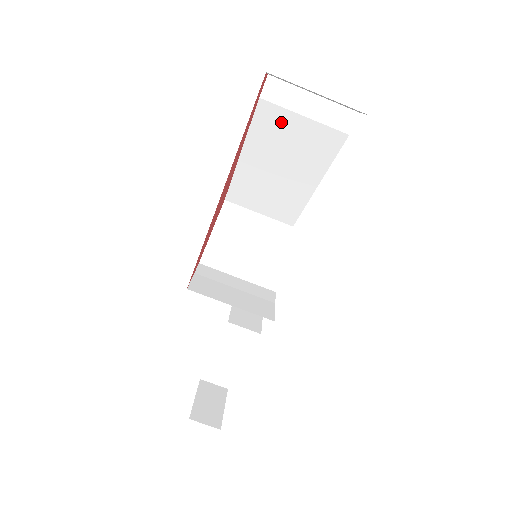
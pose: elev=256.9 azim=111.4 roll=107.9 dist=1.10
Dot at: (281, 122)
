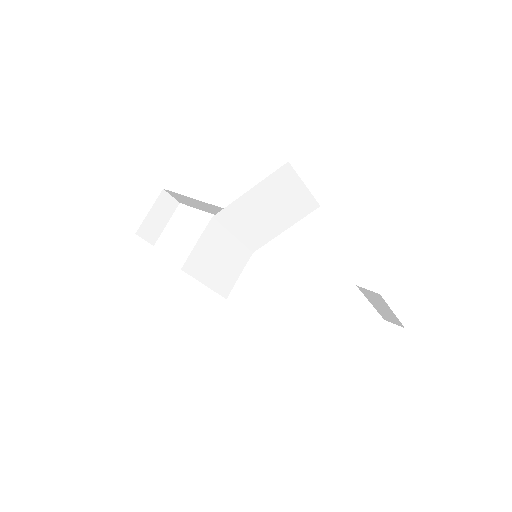
Dot at: occluded
